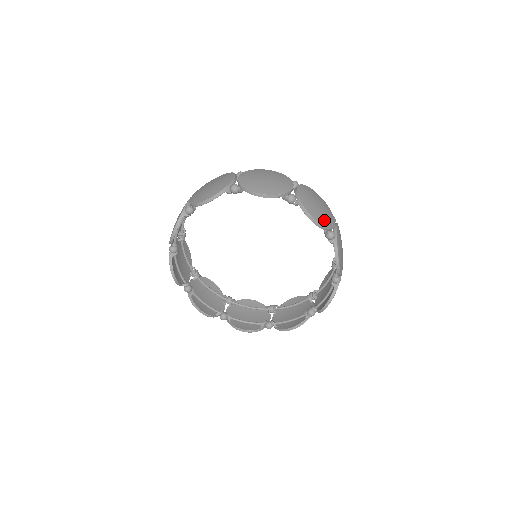
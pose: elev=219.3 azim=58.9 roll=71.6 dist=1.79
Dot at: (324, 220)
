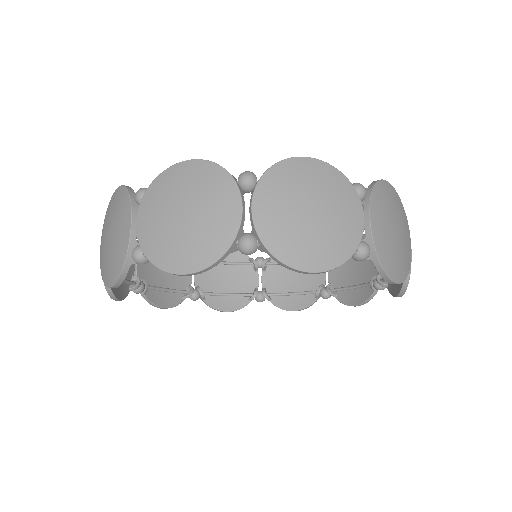
Dot at: occluded
